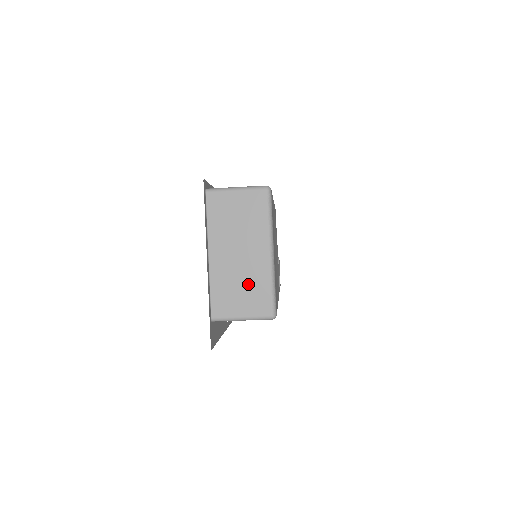
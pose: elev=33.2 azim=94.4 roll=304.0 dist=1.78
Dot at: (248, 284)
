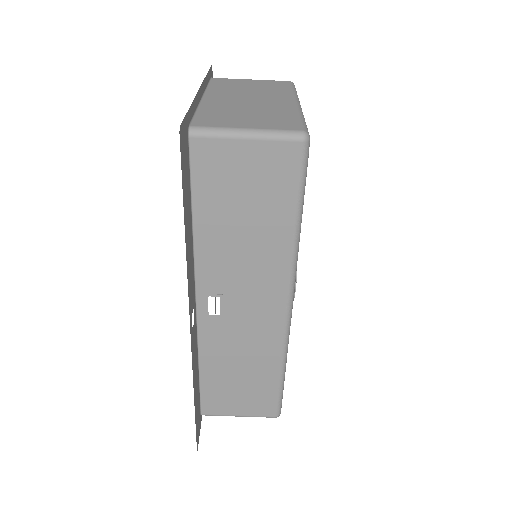
Dot at: (261, 112)
